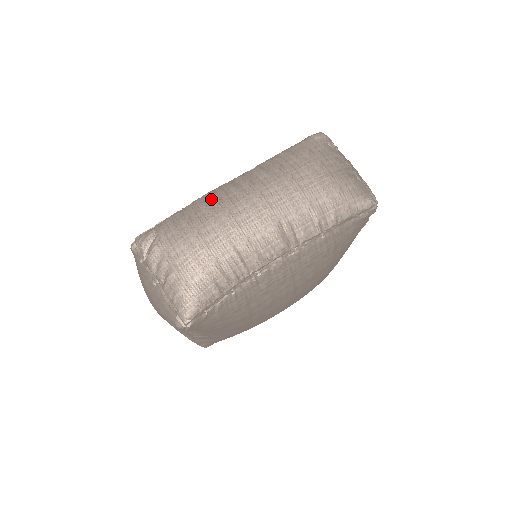
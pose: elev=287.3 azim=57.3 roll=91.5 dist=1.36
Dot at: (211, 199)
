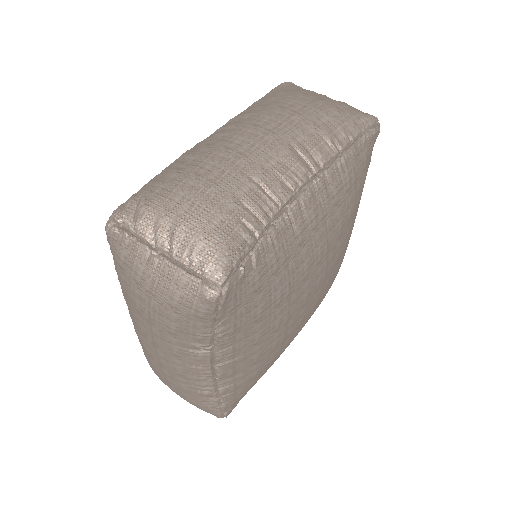
Dot at: (196, 149)
